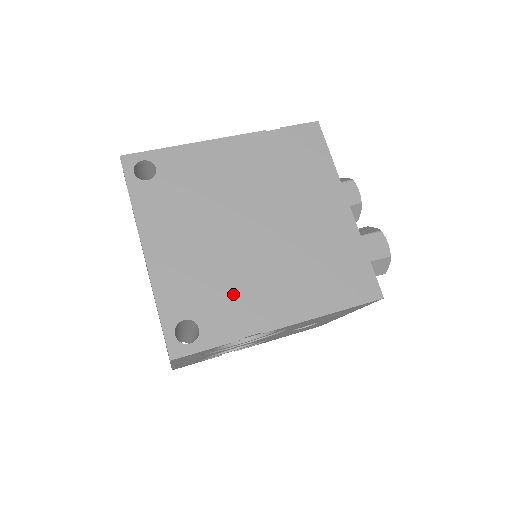
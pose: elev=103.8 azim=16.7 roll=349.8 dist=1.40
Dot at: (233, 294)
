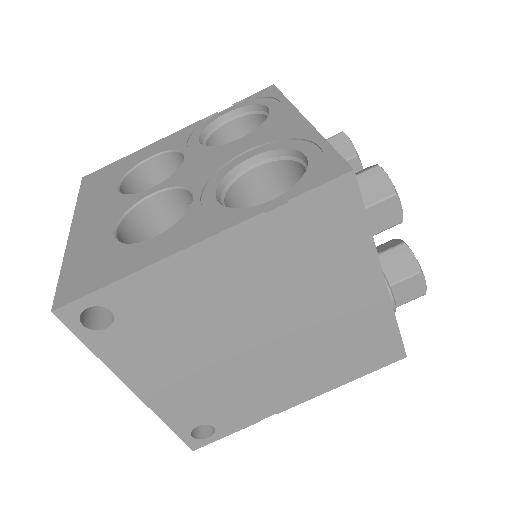
Dot at: (244, 397)
